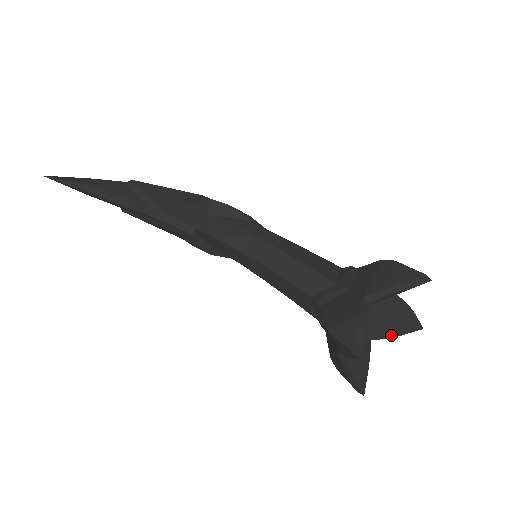
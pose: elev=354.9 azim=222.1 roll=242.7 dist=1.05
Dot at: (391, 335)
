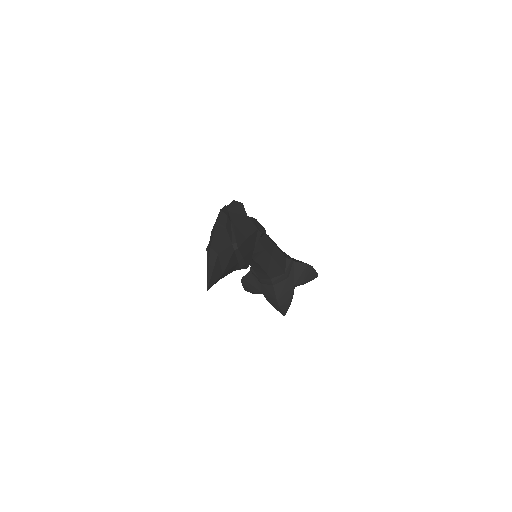
Dot at: occluded
